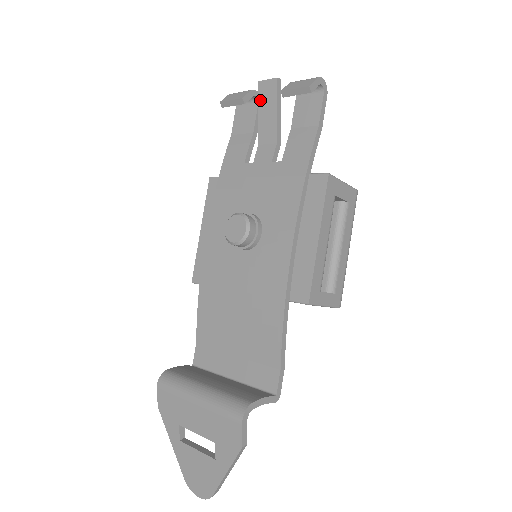
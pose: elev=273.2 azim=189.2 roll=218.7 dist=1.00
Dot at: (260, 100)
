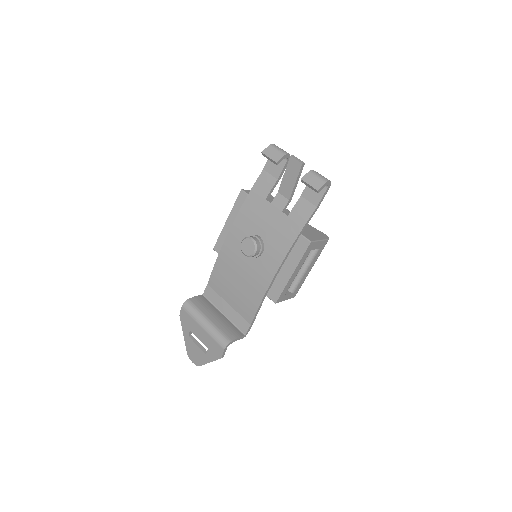
Dot at: (288, 168)
